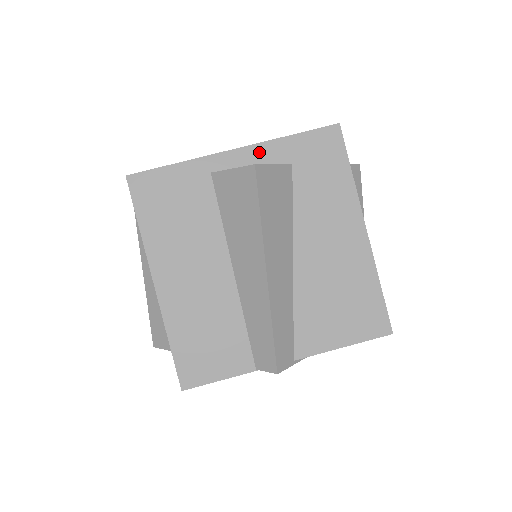
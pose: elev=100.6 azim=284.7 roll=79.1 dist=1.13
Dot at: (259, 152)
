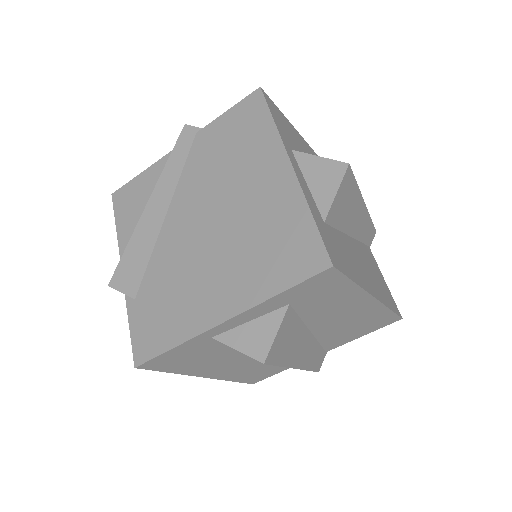
Dot at: (251, 313)
